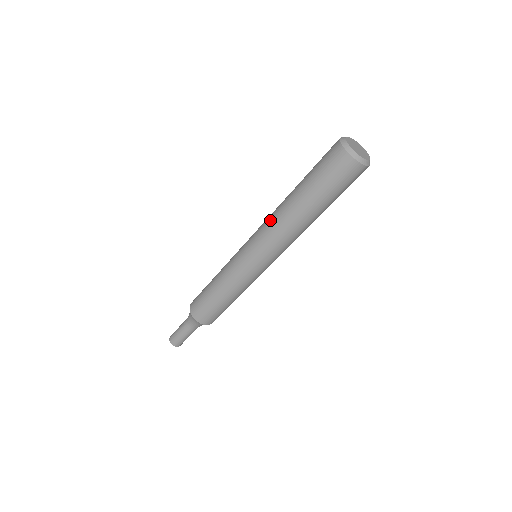
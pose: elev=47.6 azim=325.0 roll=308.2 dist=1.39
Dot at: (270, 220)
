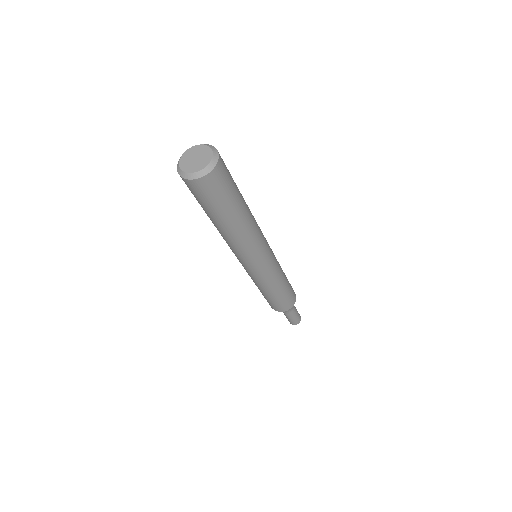
Dot at: occluded
